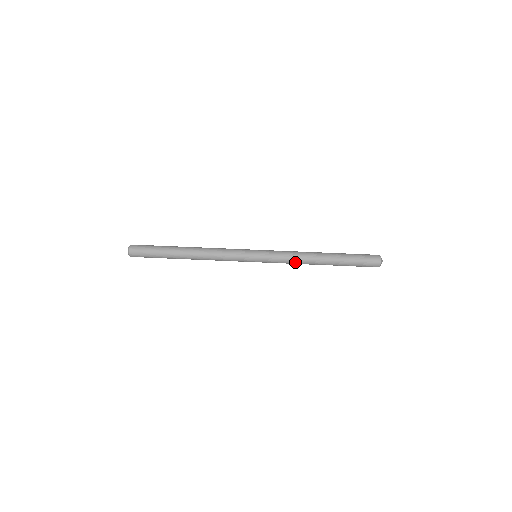
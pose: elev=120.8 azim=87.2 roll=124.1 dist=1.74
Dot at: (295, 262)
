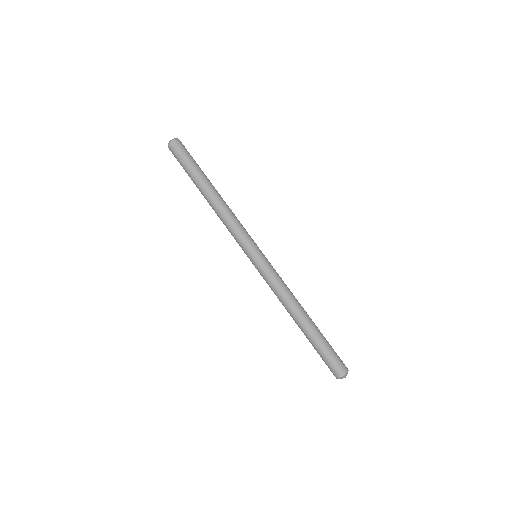
Dot at: occluded
